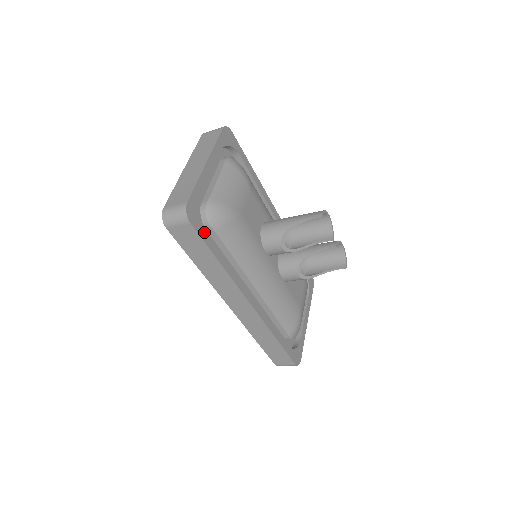
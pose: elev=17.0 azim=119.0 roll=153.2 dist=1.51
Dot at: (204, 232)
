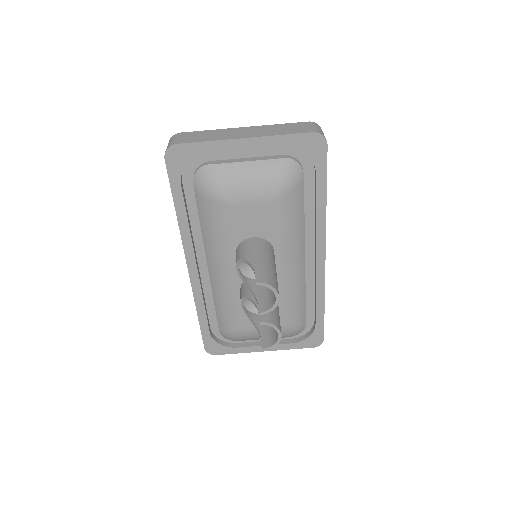
Dot at: (178, 178)
